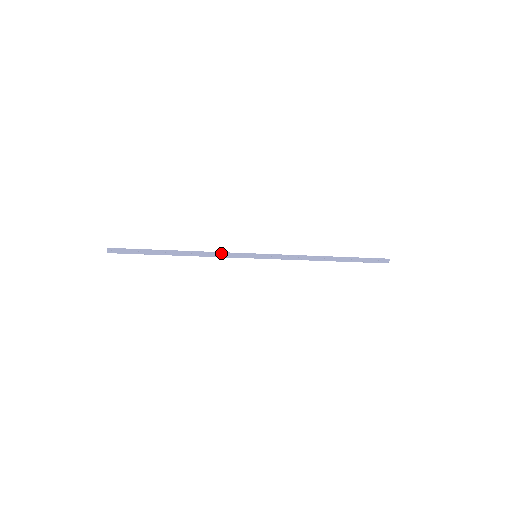
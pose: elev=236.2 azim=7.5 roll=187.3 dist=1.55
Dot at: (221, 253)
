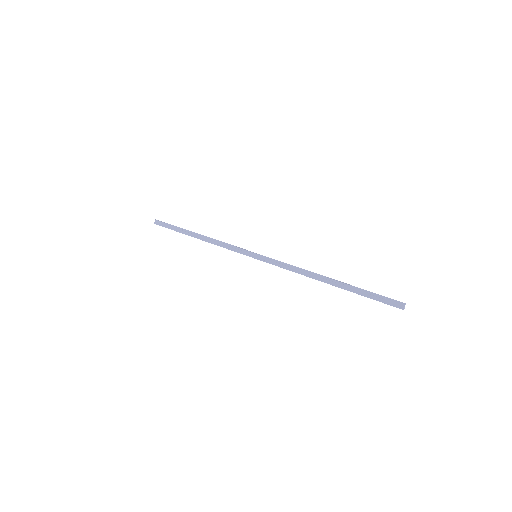
Dot at: (228, 244)
